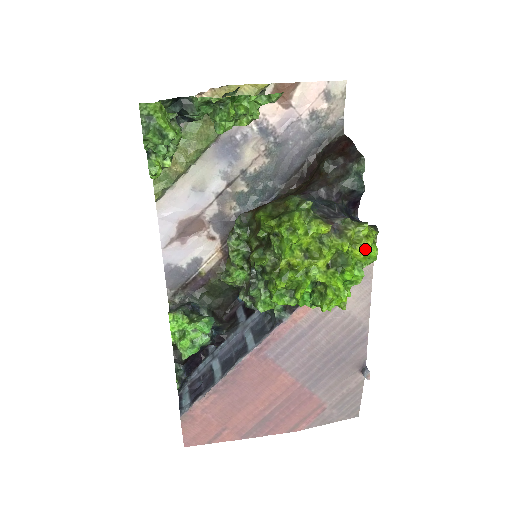
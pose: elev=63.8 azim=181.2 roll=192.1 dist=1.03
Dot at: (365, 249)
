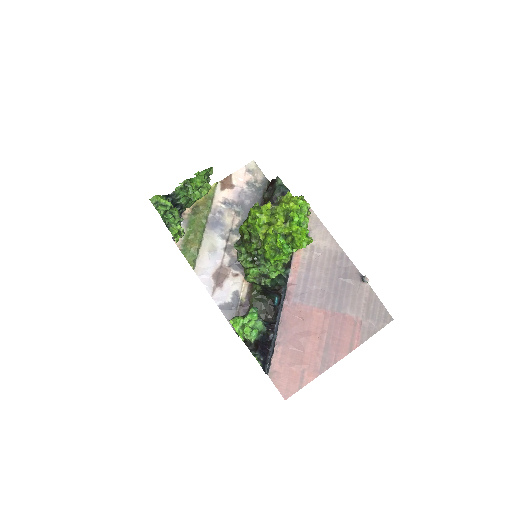
Dot at: (295, 202)
